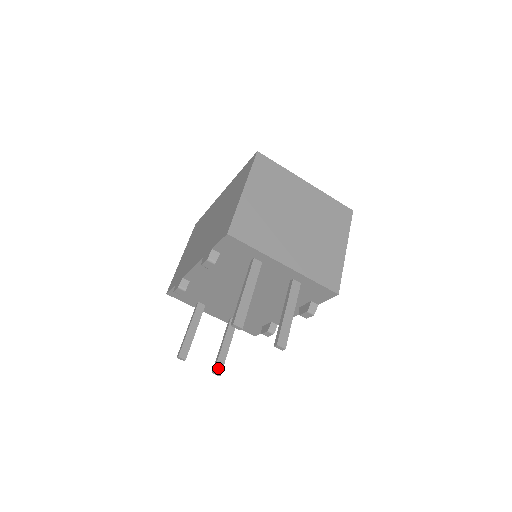
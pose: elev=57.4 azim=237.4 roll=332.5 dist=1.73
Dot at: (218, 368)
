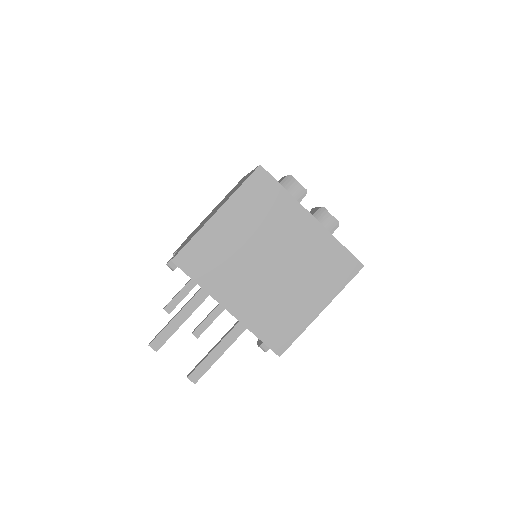
Dot at: (198, 331)
